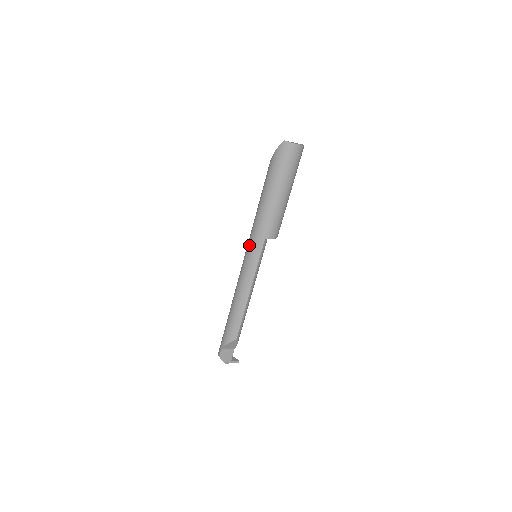
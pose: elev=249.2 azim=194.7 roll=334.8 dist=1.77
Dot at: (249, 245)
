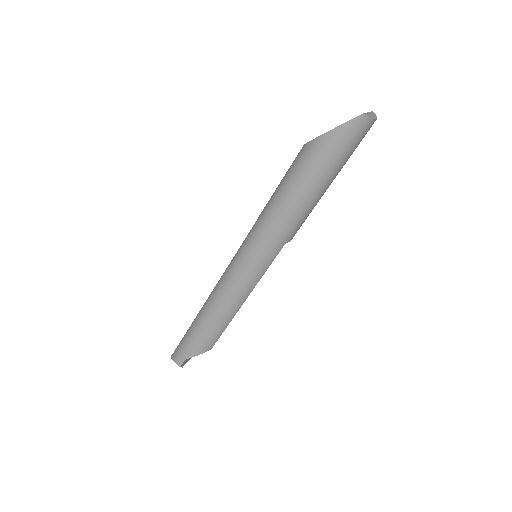
Dot at: (257, 250)
